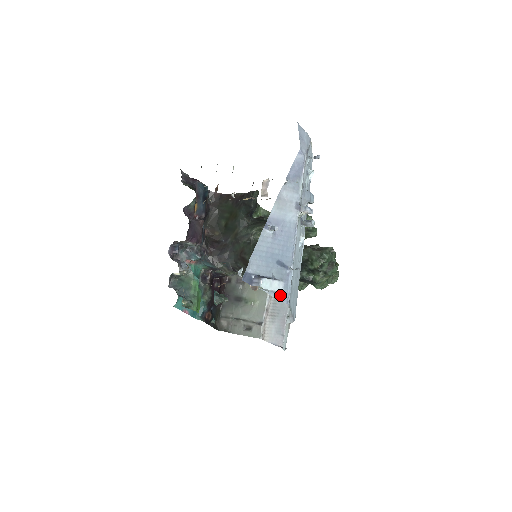
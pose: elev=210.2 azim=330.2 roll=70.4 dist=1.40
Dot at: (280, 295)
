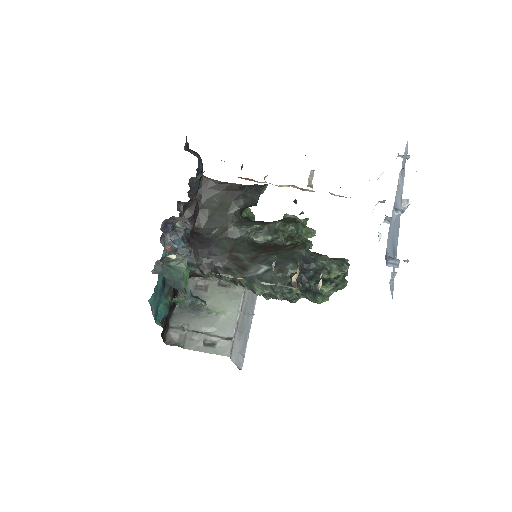
Dot at: (391, 286)
